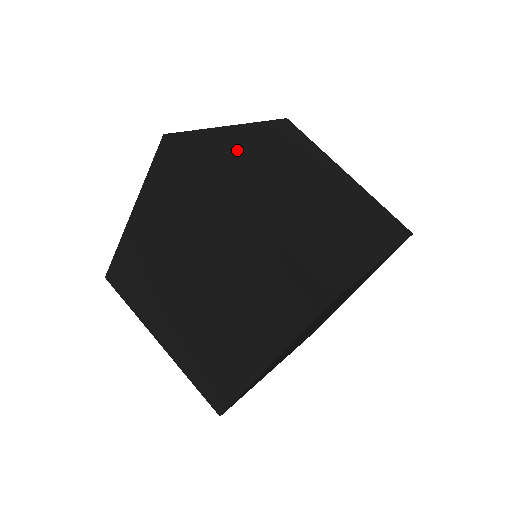
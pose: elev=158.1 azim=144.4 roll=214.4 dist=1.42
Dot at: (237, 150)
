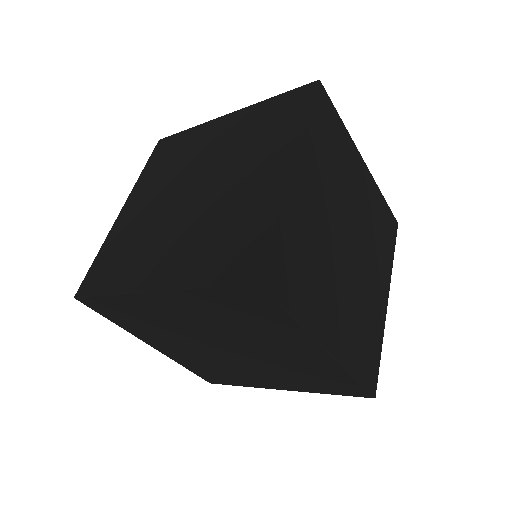
Dot at: (305, 230)
